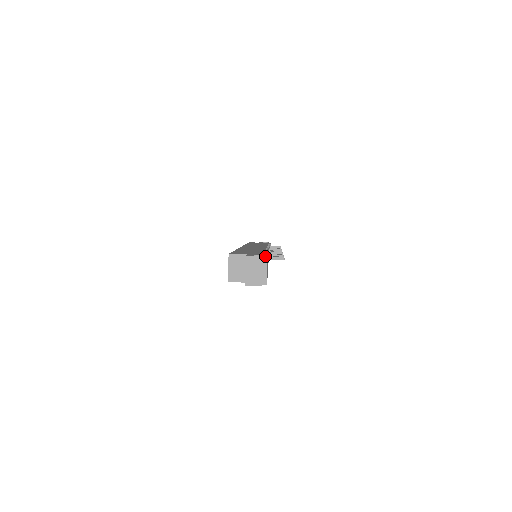
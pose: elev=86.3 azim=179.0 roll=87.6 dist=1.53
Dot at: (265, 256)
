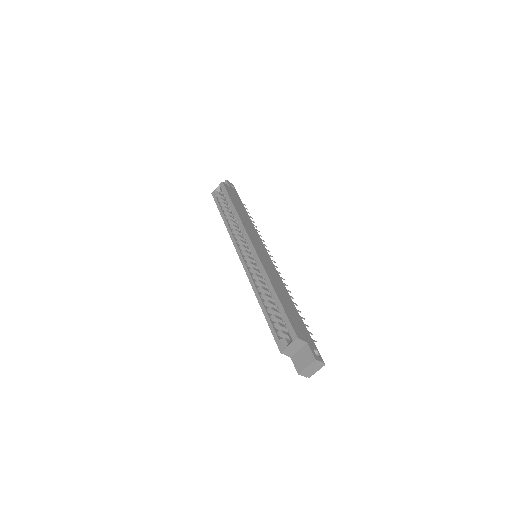
Dot at: occluded
